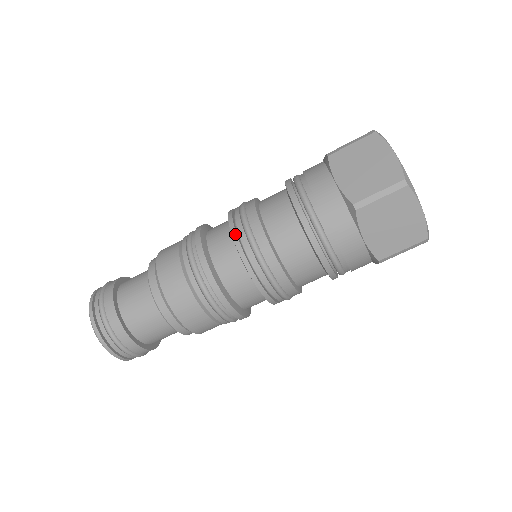
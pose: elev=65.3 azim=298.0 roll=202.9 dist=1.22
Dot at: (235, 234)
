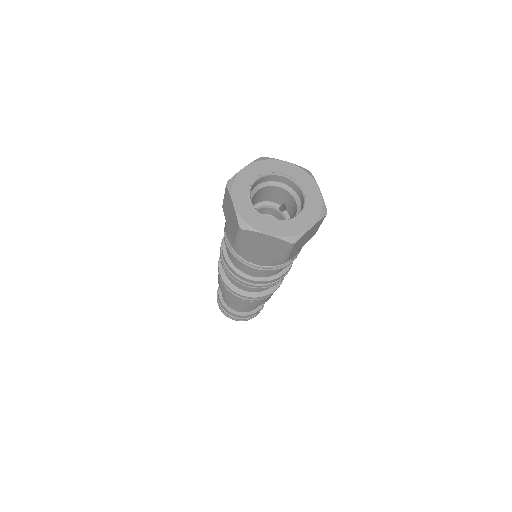
Dot at: (222, 263)
